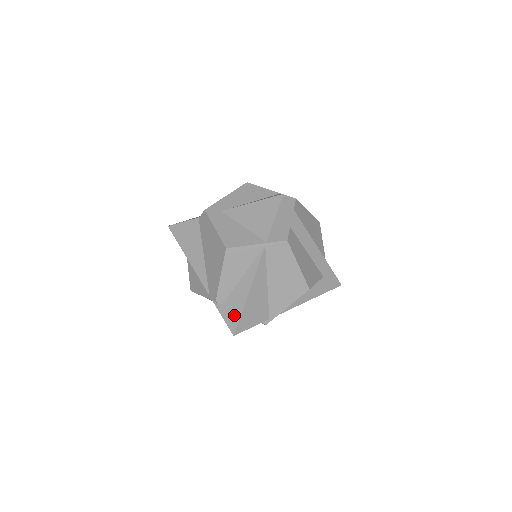
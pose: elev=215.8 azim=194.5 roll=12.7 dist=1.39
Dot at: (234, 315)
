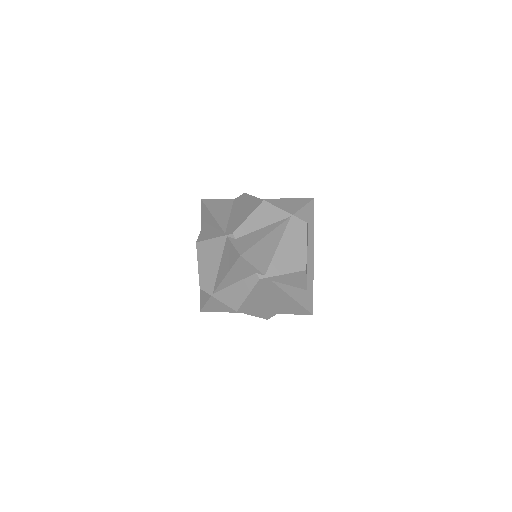
Dot at: (246, 245)
